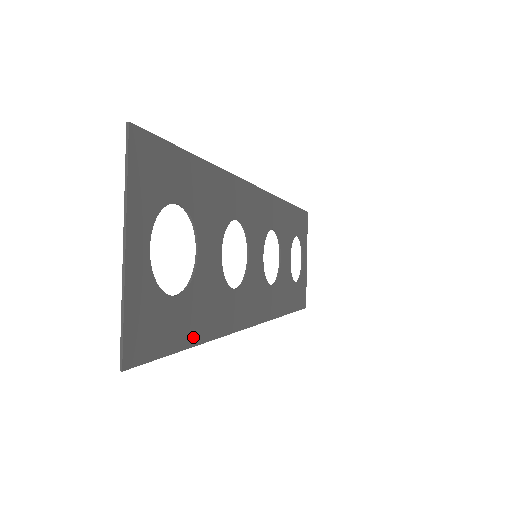
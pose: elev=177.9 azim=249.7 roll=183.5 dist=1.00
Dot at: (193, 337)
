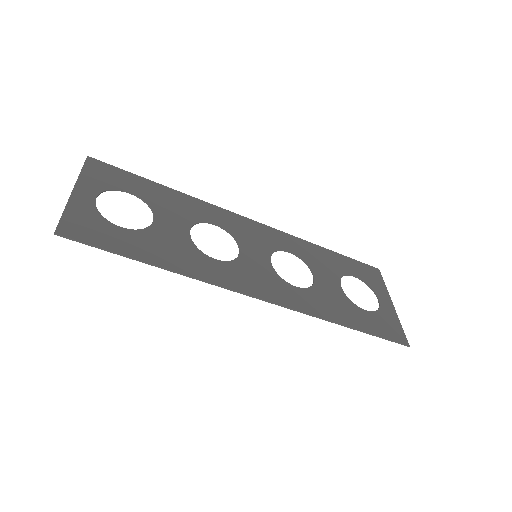
Dot at: (144, 257)
